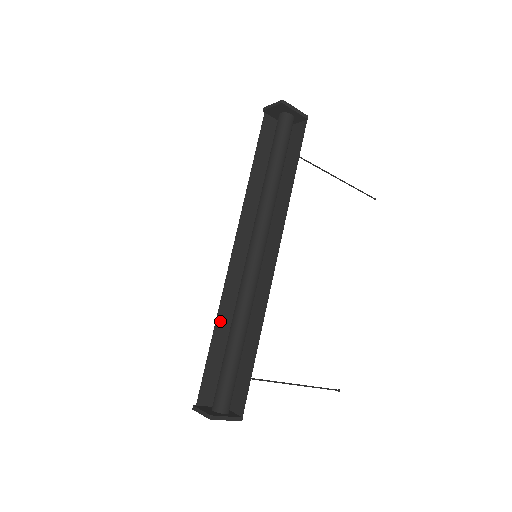
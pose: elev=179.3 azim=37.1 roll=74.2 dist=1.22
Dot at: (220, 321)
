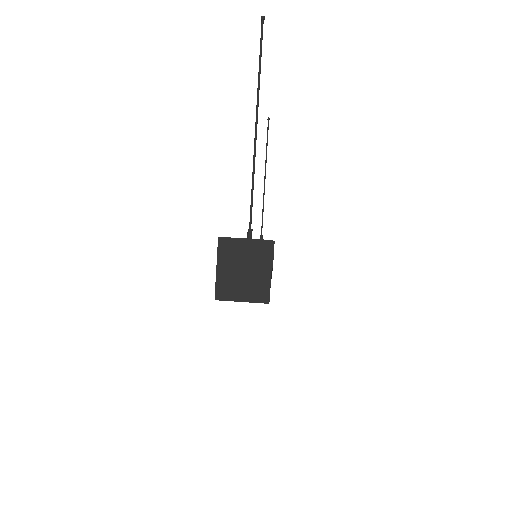
Dot at: occluded
